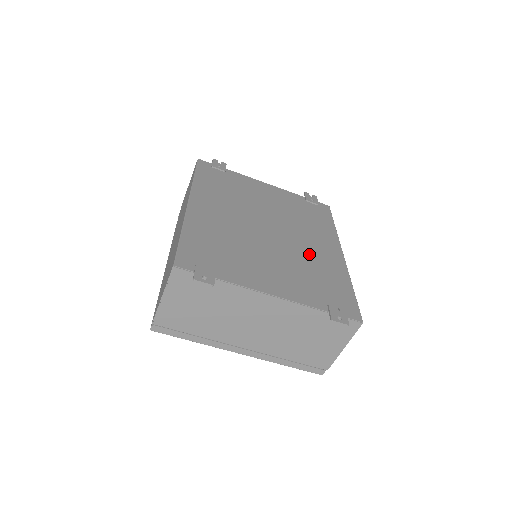
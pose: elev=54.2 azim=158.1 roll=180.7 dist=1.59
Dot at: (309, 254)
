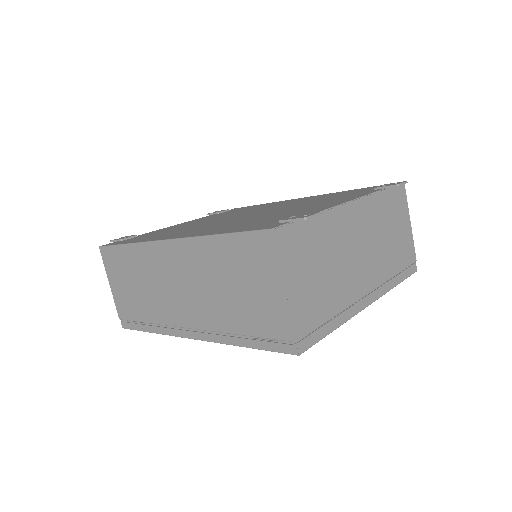
Dot at: occluded
